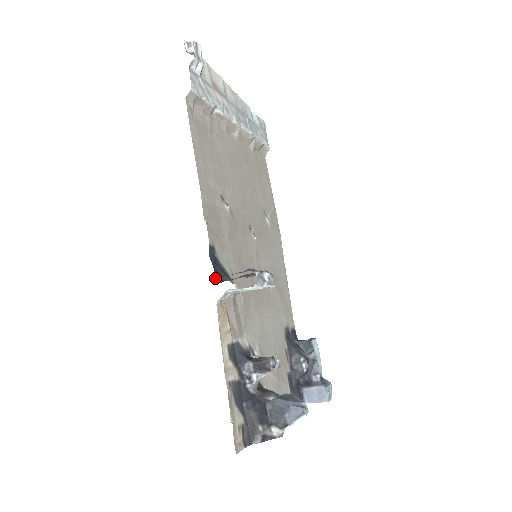
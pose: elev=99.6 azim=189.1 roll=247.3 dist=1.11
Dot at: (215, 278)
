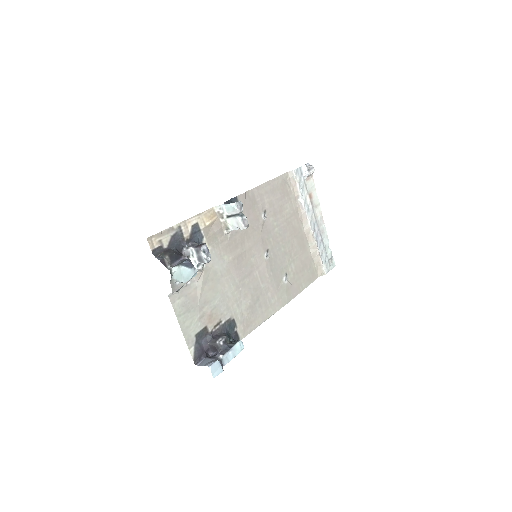
Dot at: (224, 202)
